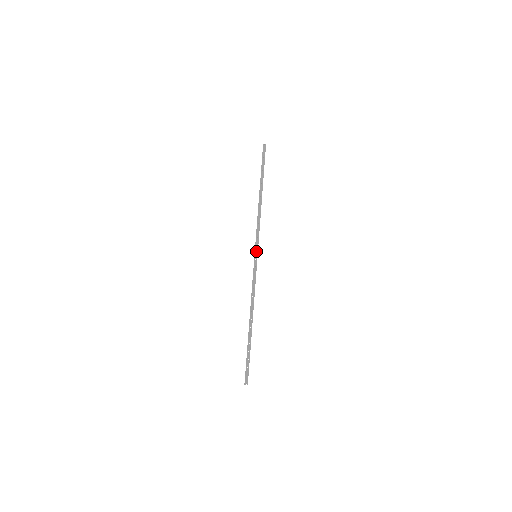
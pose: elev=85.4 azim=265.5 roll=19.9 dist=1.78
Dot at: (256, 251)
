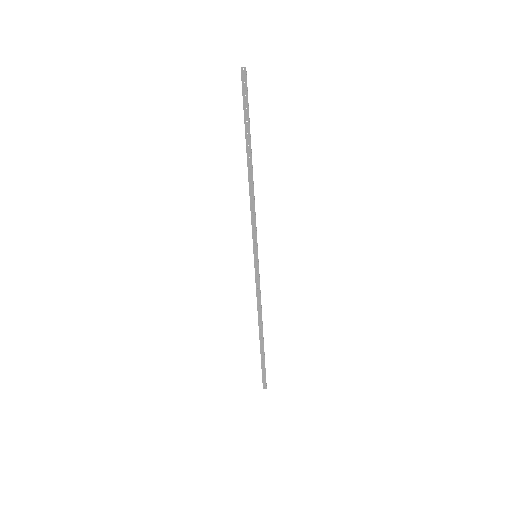
Dot at: (255, 251)
